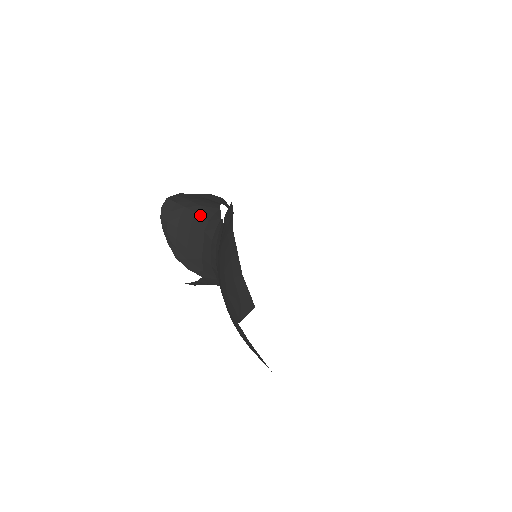
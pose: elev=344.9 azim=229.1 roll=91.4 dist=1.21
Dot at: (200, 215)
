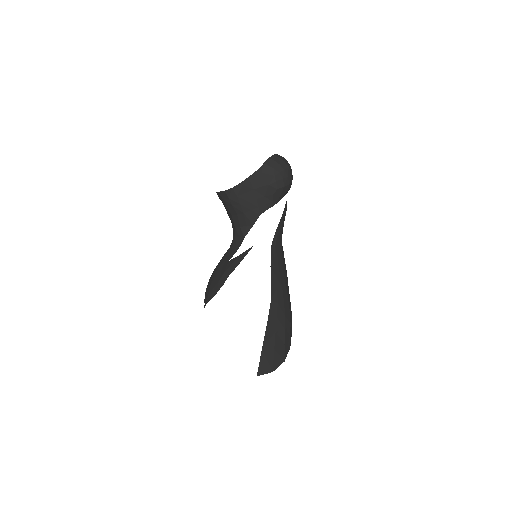
Dot at: (238, 218)
